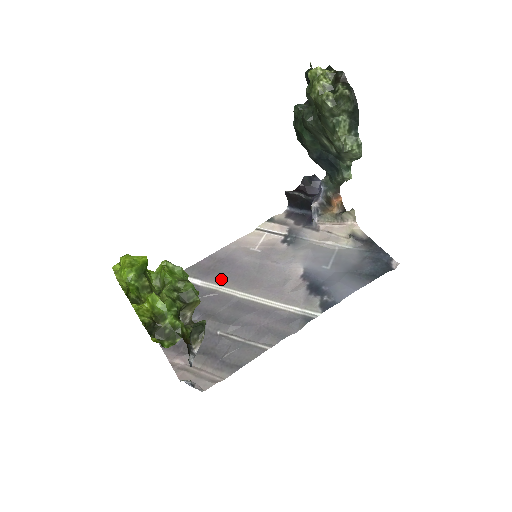
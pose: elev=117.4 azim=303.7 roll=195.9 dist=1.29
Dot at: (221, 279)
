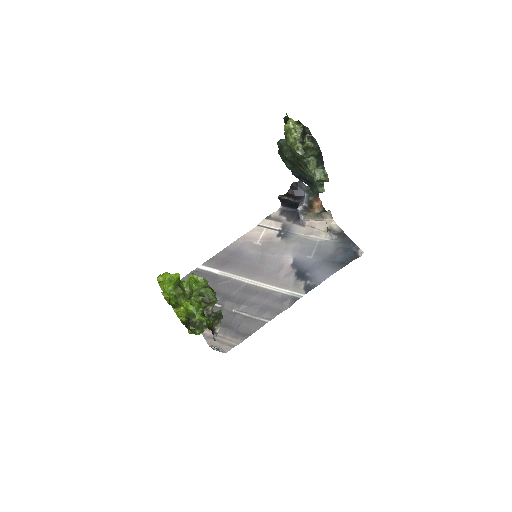
Dot at: (233, 269)
